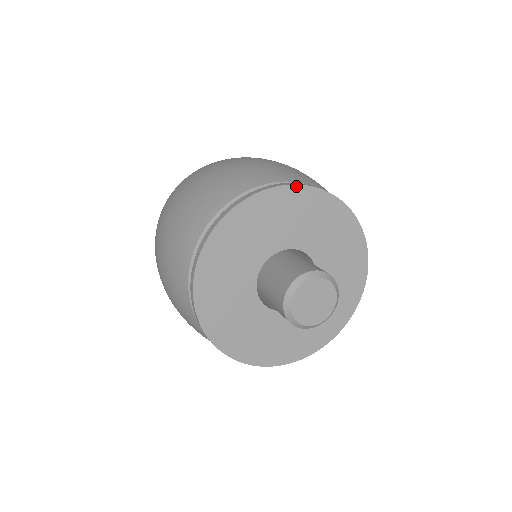
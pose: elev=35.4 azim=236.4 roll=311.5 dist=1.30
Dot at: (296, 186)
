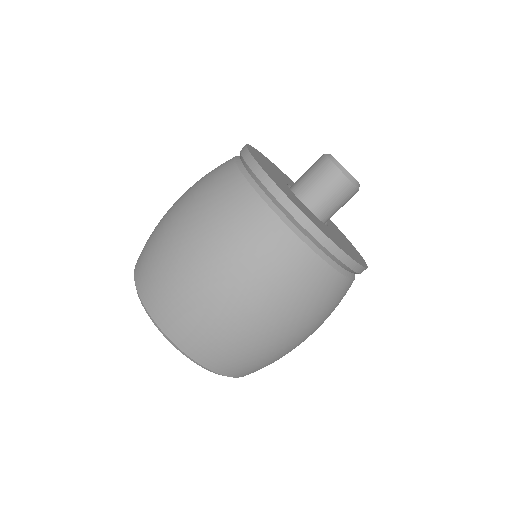
Dot at: occluded
